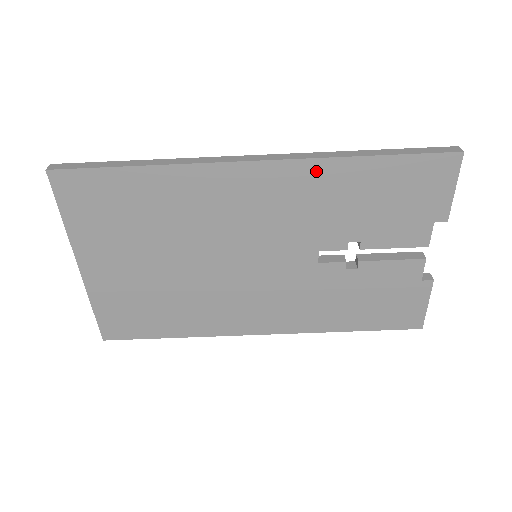
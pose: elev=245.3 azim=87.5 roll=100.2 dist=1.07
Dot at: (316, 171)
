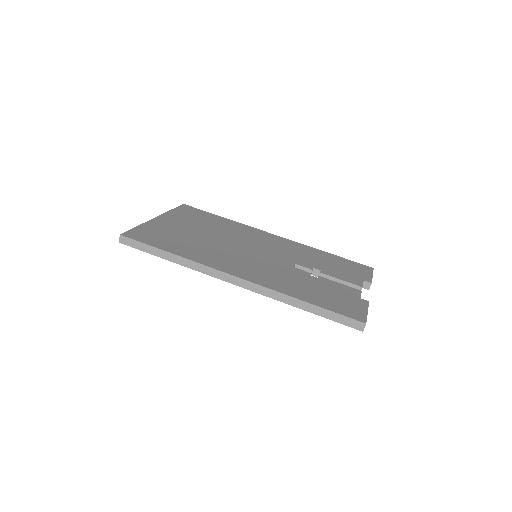
Dot at: (302, 247)
